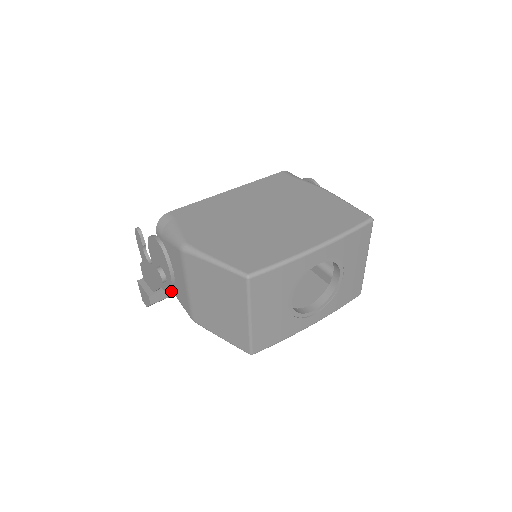
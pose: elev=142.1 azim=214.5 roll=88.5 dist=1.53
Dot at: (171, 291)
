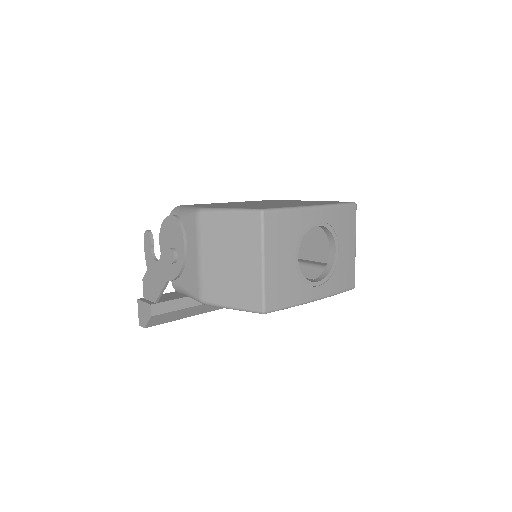
Dot at: (181, 271)
